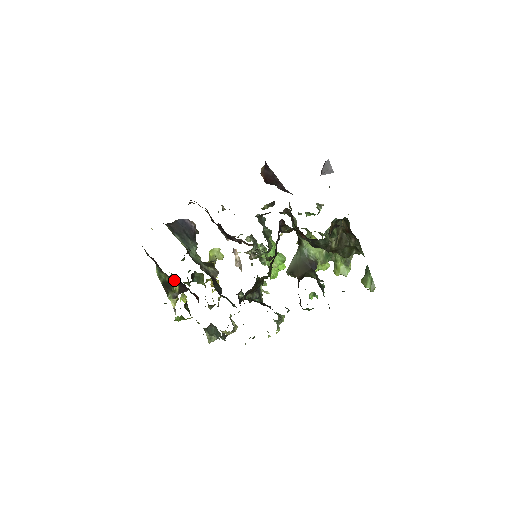
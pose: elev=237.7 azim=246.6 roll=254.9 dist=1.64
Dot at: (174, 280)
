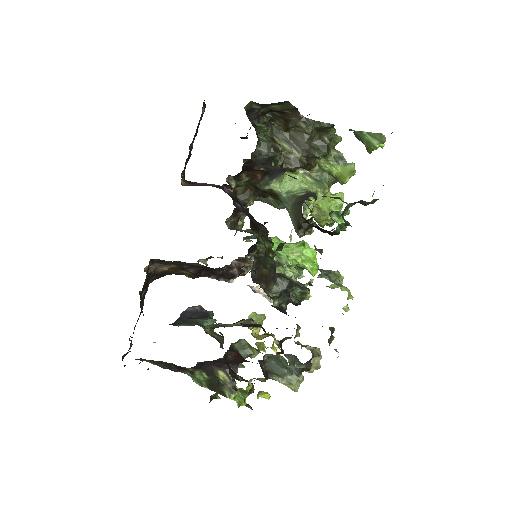
Dot at: (211, 368)
